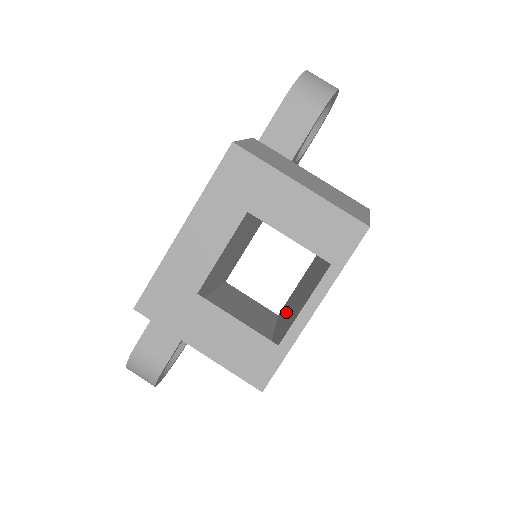
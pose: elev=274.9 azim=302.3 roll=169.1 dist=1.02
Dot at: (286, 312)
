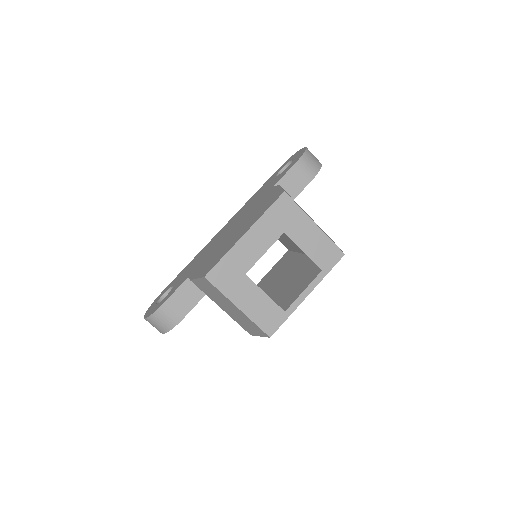
Dot at: occluded
